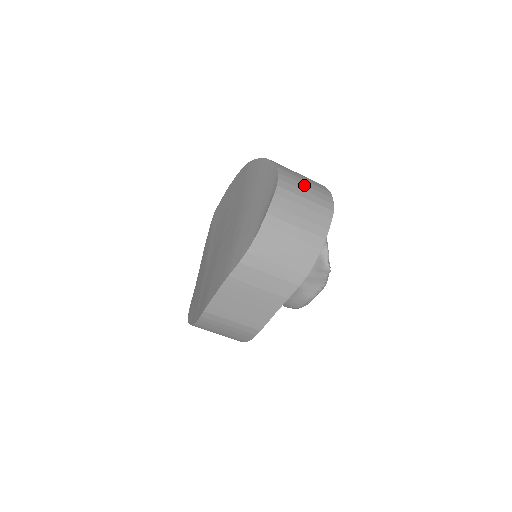
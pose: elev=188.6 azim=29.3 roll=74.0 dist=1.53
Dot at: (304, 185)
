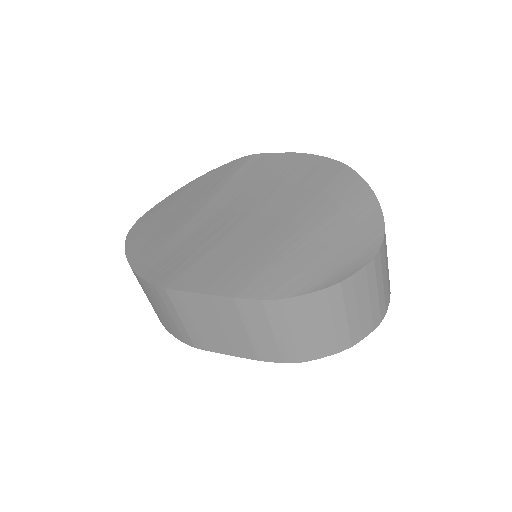
Dot at: (386, 272)
